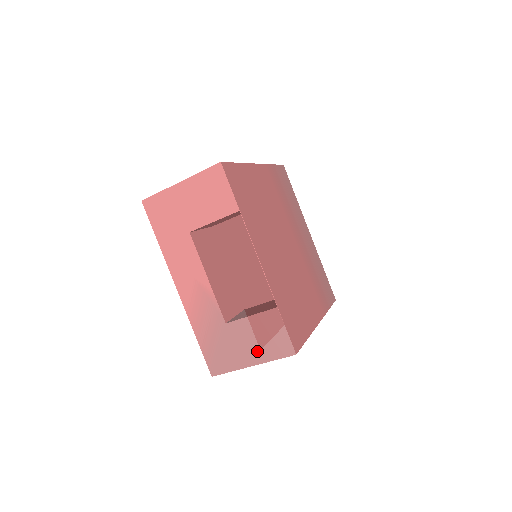
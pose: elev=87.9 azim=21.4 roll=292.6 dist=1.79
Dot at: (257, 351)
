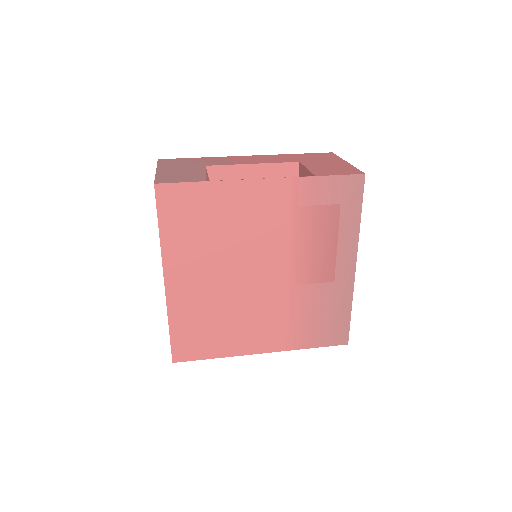
Dot at: occluded
